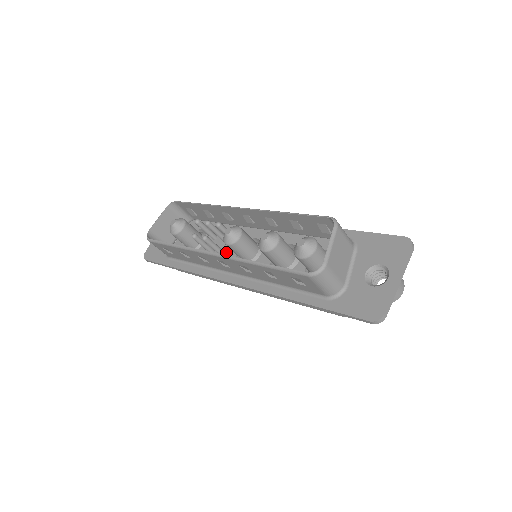
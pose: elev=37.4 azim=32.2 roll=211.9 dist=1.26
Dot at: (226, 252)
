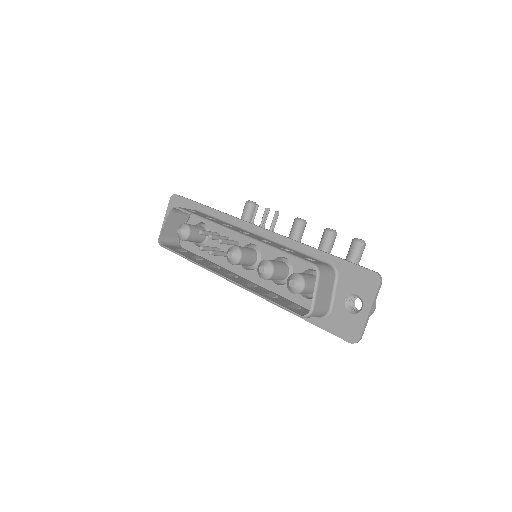
Dot at: occluded
